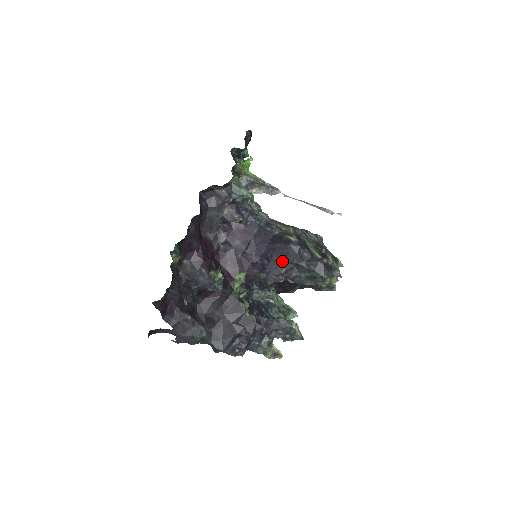
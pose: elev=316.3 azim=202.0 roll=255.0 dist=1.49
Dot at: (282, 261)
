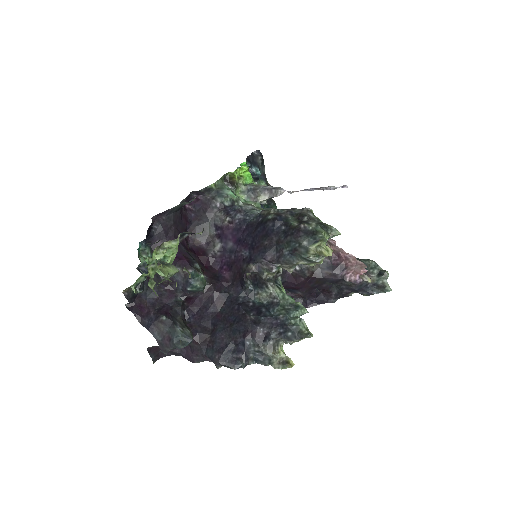
Dot at: (263, 244)
